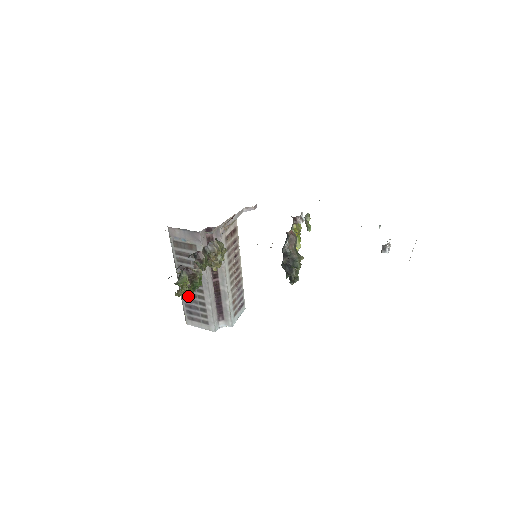
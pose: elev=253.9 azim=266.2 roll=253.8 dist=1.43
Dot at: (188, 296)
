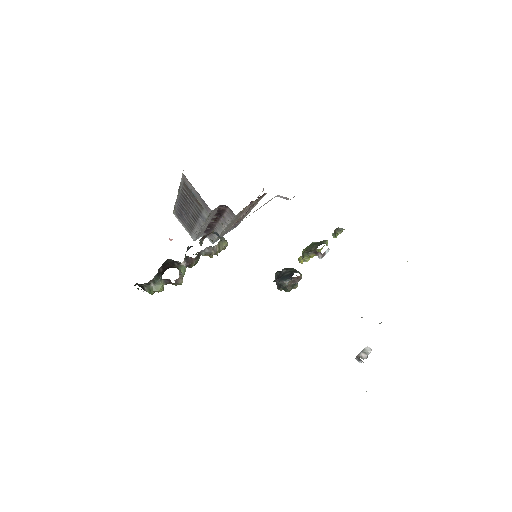
Dot at: (182, 210)
